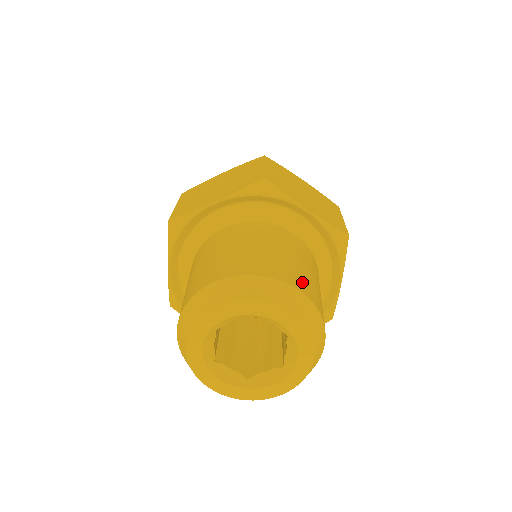
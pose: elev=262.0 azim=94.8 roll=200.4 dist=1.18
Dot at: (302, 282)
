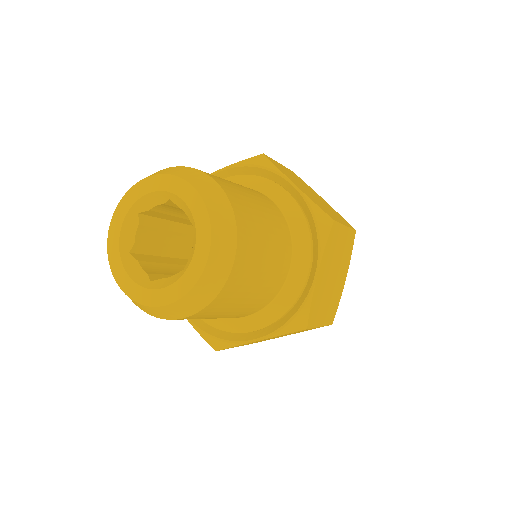
Dot at: occluded
